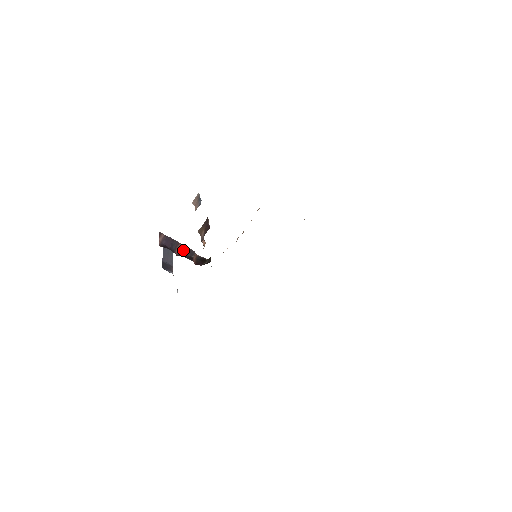
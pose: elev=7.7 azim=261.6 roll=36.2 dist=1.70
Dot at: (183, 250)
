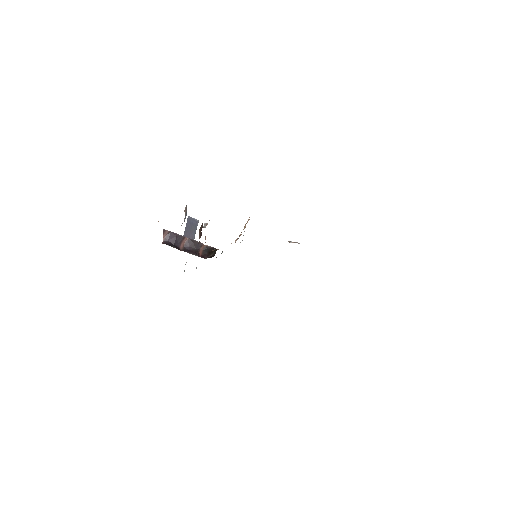
Dot at: (189, 243)
